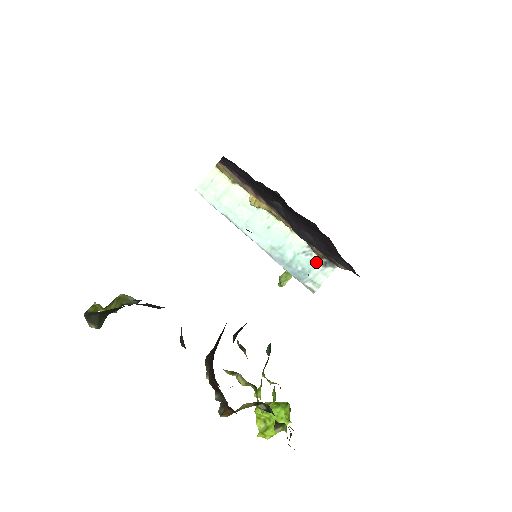
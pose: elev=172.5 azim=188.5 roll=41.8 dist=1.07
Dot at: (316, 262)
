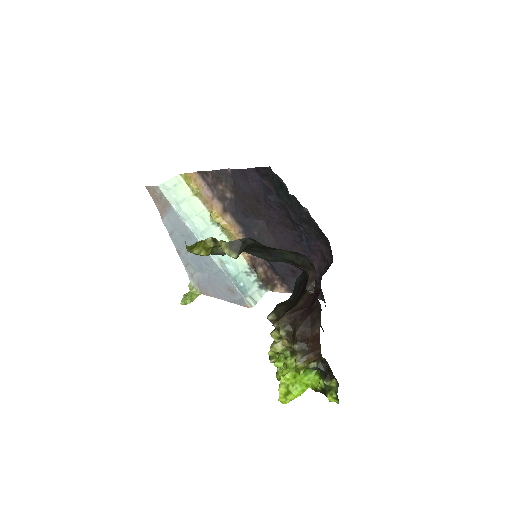
Dot at: (254, 283)
